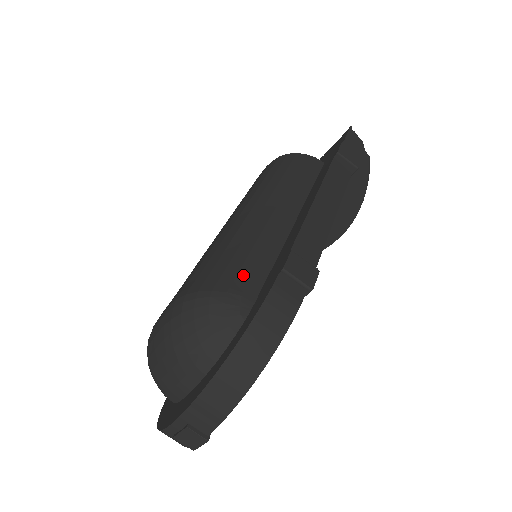
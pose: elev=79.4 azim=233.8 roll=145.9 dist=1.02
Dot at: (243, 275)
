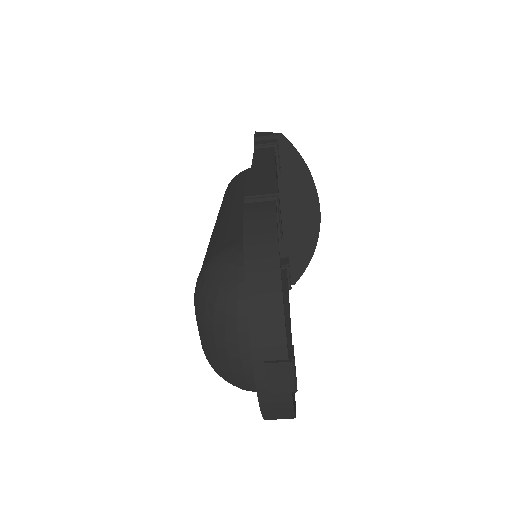
Dot at: (229, 237)
